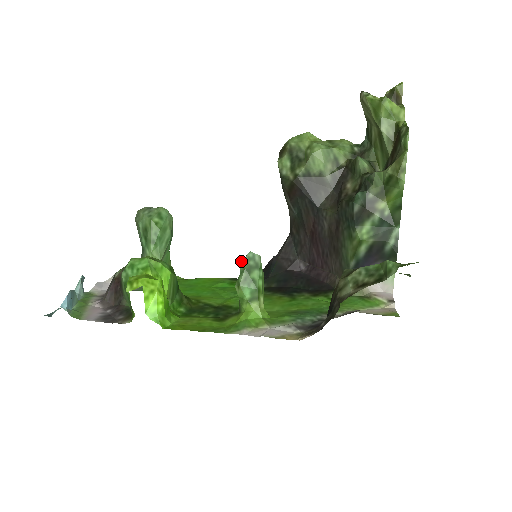
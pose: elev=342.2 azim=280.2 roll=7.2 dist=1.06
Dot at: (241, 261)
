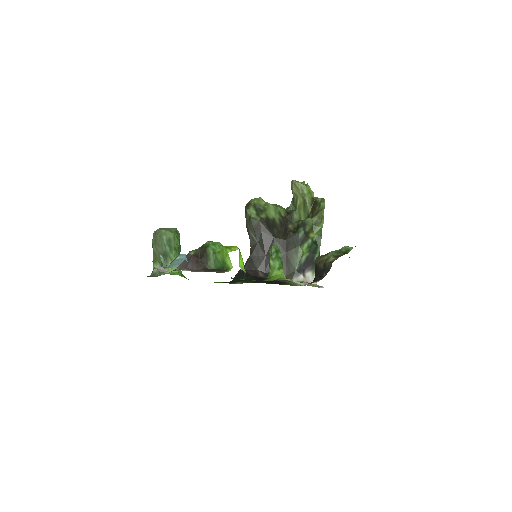
Dot at: (273, 247)
